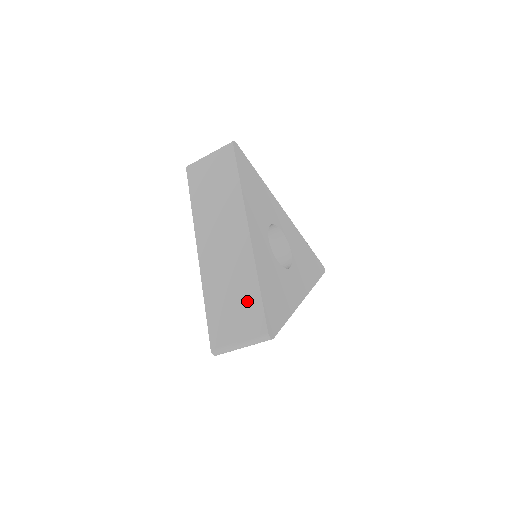
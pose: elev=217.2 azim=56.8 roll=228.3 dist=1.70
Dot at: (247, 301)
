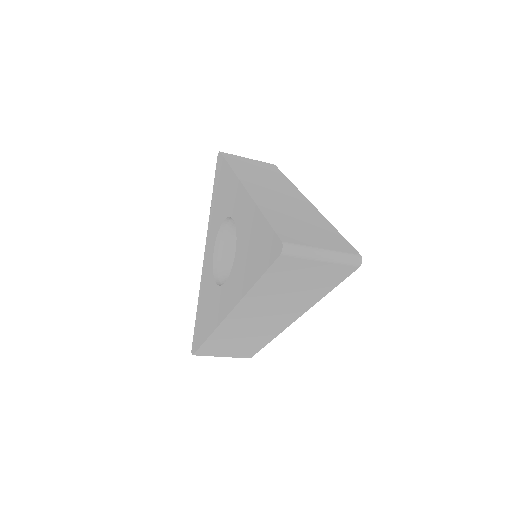
Dot at: (250, 347)
